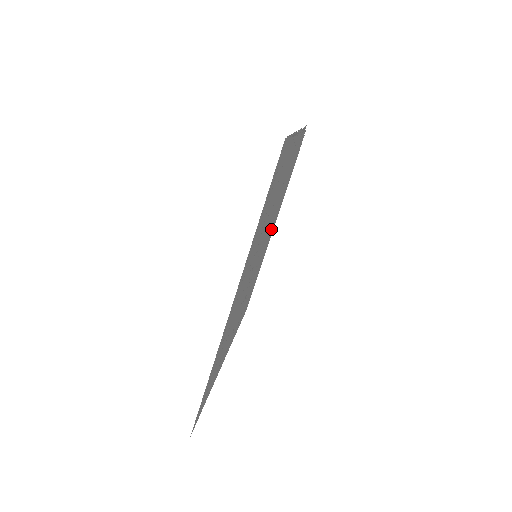
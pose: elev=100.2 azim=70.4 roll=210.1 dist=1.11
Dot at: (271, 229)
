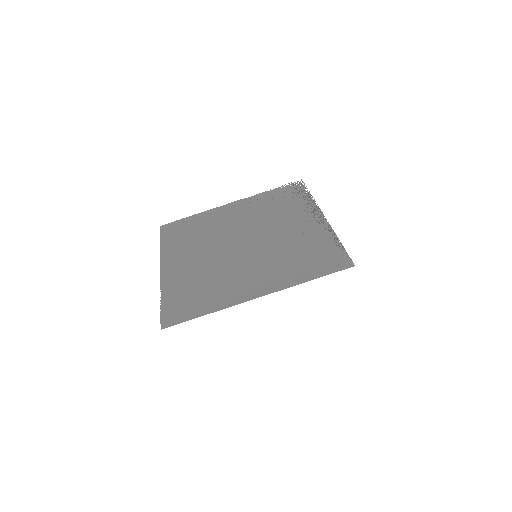
Dot at: (239, 216)
